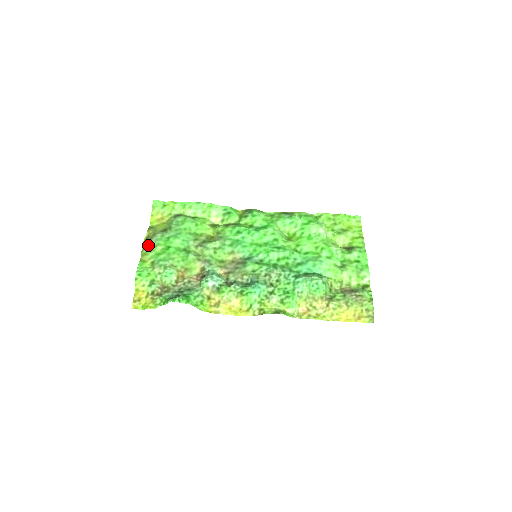
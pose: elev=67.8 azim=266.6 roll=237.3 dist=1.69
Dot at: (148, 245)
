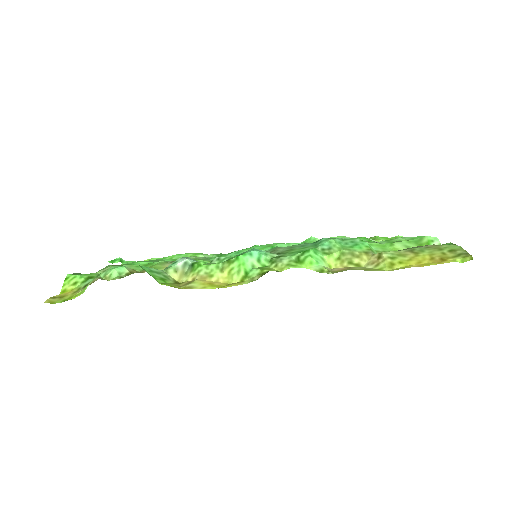
Dot at: occluded
